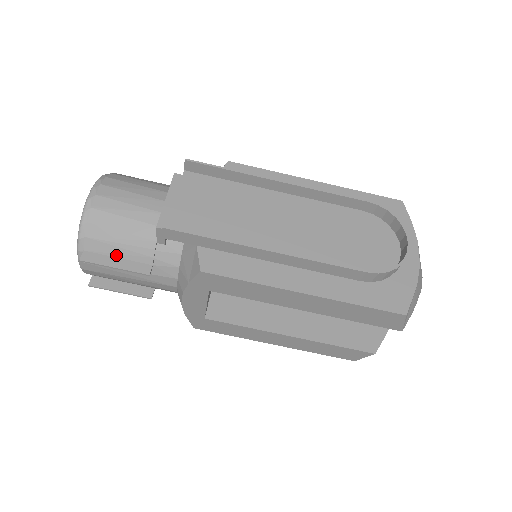
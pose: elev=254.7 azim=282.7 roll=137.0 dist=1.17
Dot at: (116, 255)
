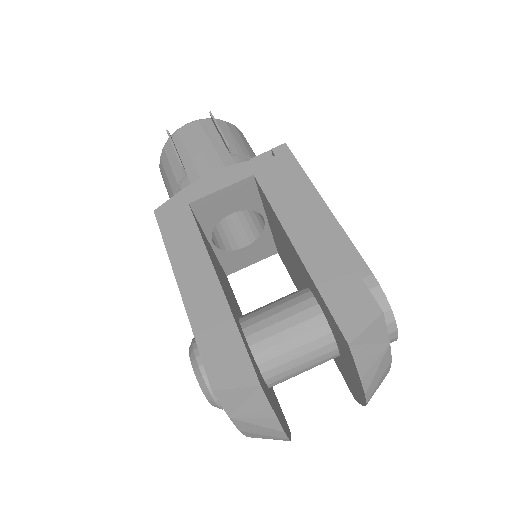
Dot at: (224, 135)
